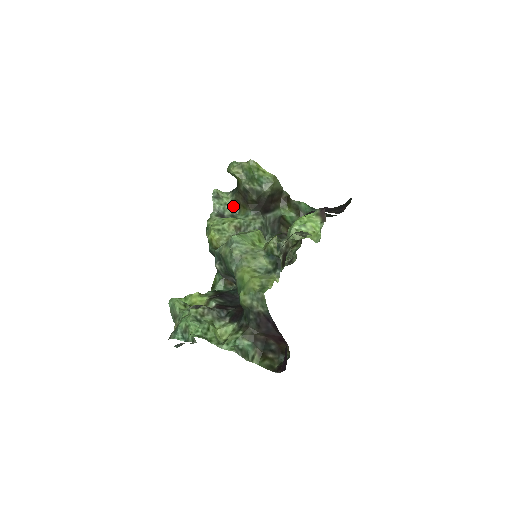
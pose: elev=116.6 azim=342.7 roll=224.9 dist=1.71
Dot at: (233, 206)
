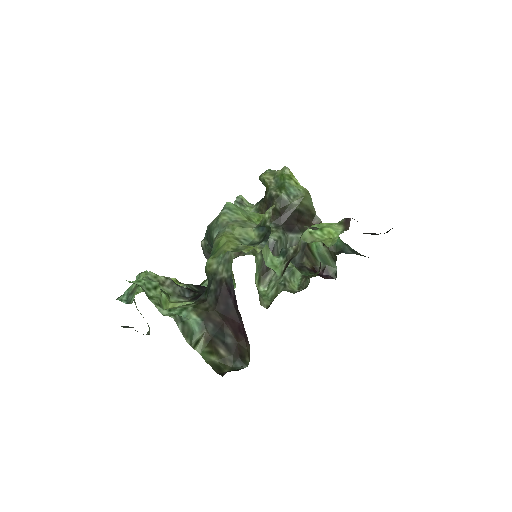
Dot at: occluded
